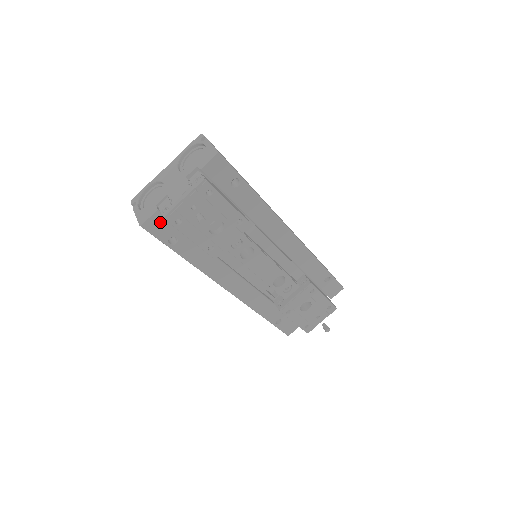
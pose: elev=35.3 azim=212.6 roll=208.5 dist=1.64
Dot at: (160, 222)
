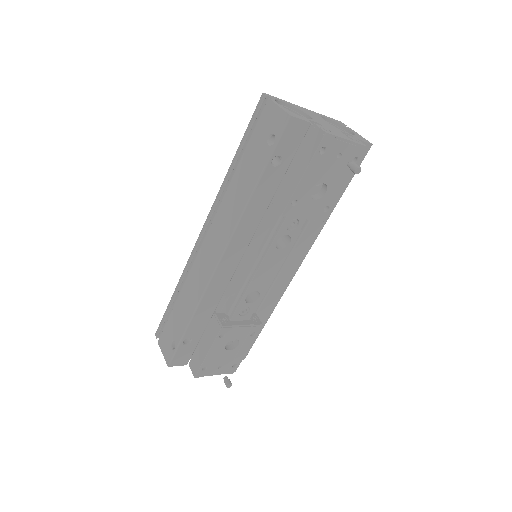
Dot at: (298, 134)
